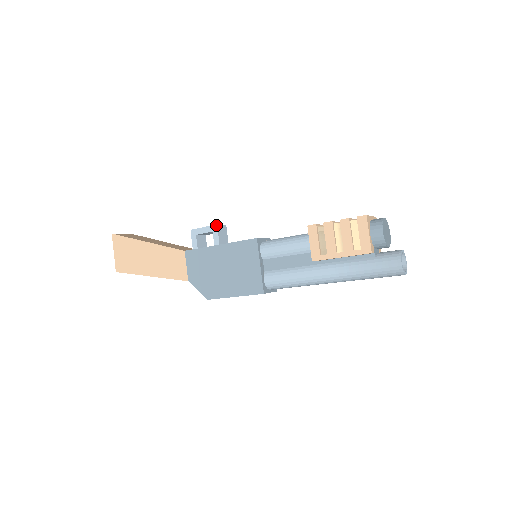
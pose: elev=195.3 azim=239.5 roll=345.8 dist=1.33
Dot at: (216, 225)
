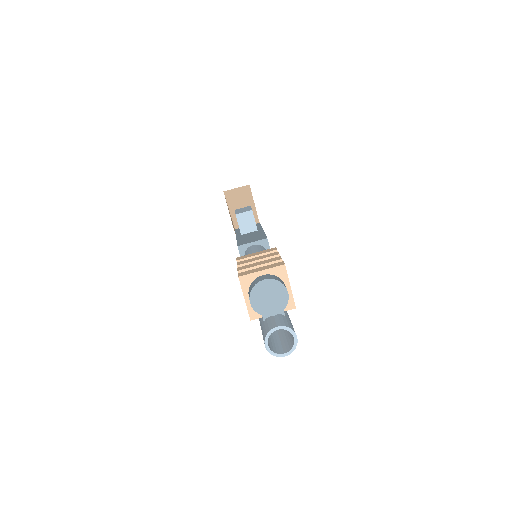
Dot at: occluded
